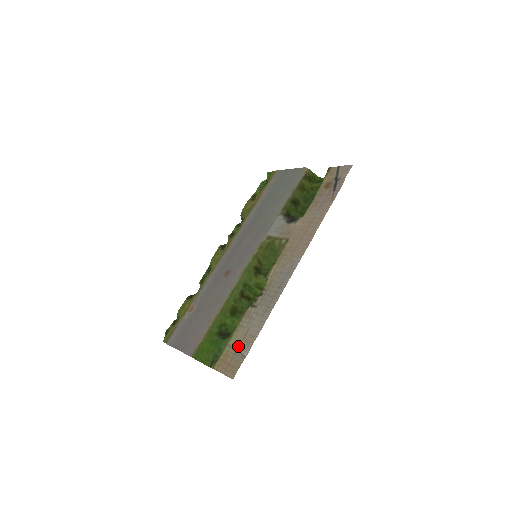
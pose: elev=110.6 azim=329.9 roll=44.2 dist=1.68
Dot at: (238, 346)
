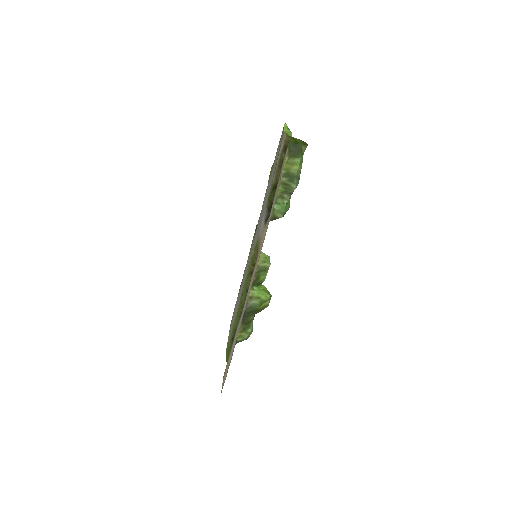
Dot at: (228, 364)
